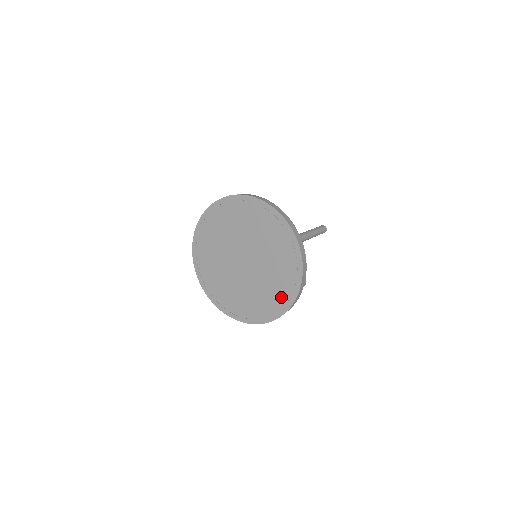
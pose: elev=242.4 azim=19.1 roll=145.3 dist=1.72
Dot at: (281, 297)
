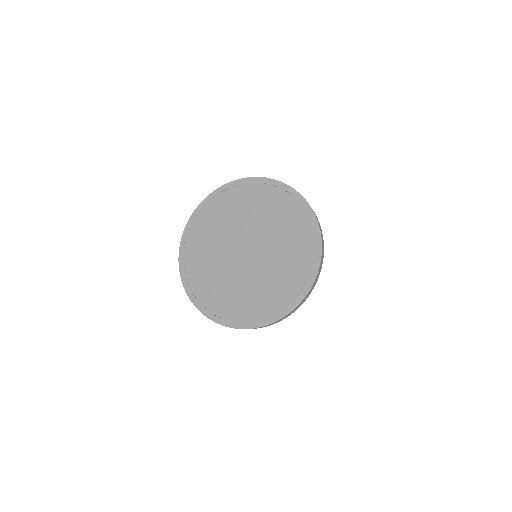
Dot at: (298, 218)
